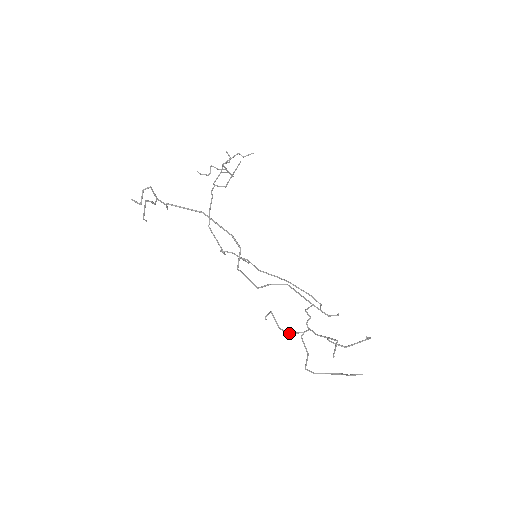
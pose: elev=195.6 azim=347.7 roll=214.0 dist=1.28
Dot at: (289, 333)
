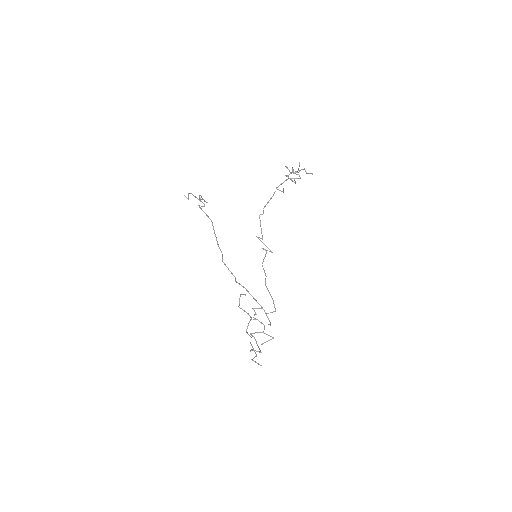
Dot at: (247, 313)
